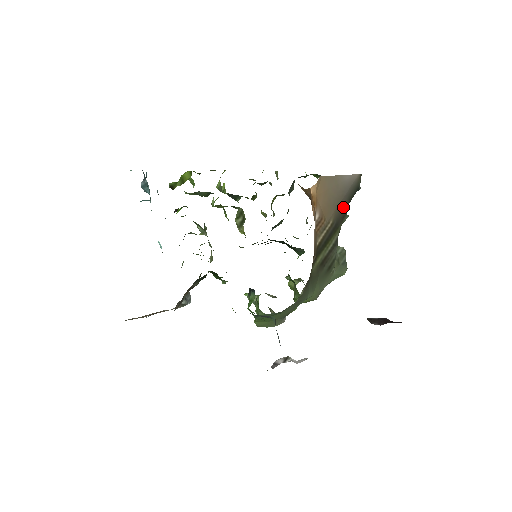
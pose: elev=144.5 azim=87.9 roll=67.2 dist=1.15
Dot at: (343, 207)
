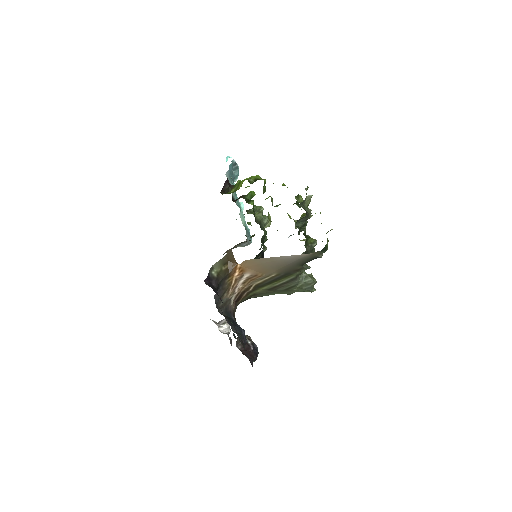
Dot at: (292, 267)
